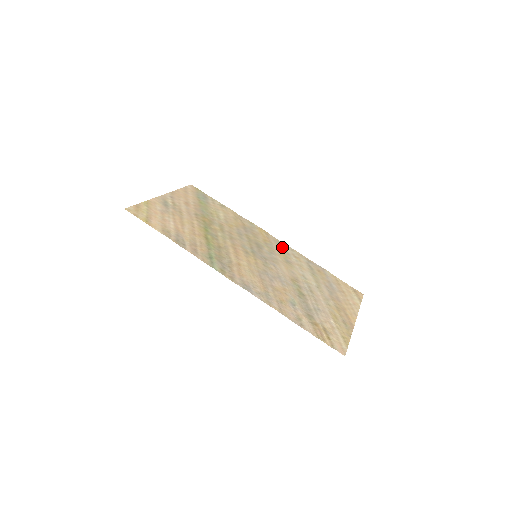
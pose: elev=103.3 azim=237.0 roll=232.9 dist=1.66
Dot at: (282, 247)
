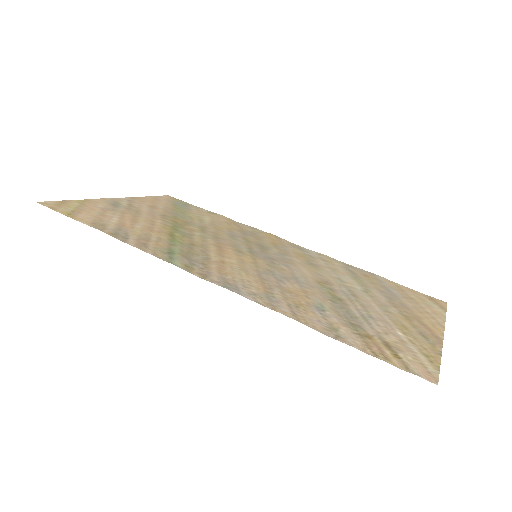
Dot at: (302, 251)
